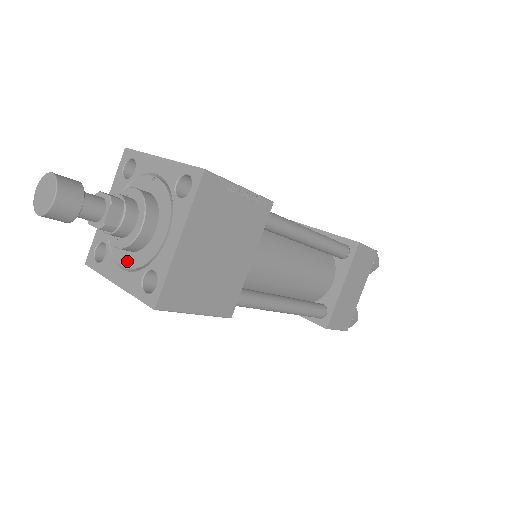
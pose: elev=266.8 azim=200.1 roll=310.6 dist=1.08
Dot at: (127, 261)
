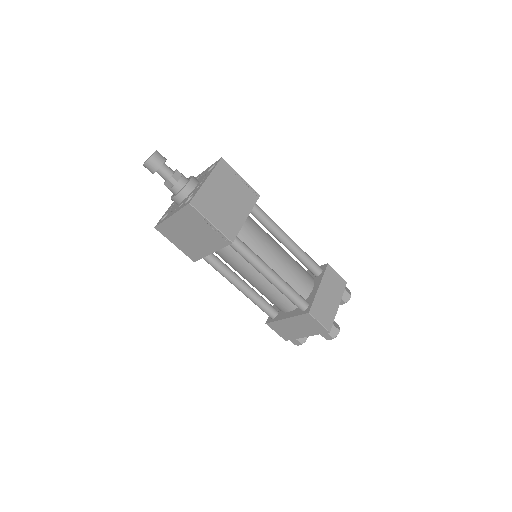
Dot at: (179, 206)
